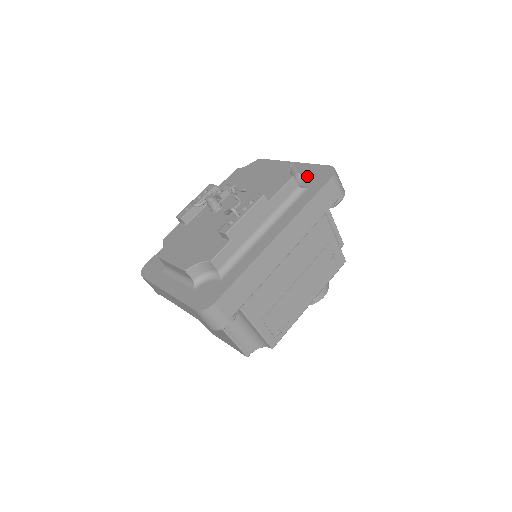
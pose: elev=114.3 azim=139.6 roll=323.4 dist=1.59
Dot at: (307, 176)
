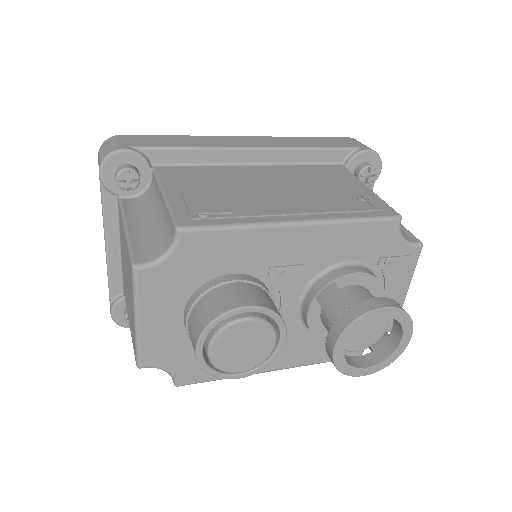
Dot at: occluded
